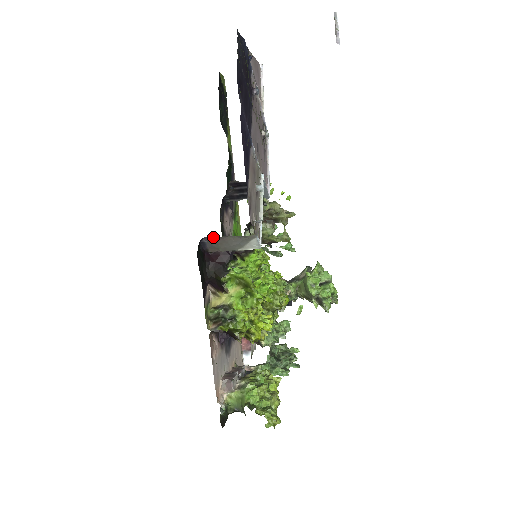
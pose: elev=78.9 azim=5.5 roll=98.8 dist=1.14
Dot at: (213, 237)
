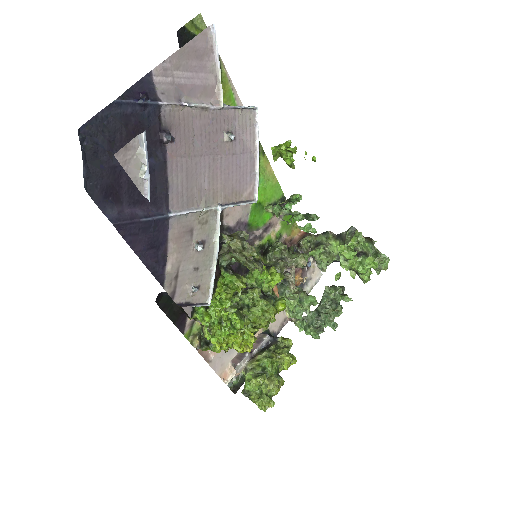
Dot at: occluded
